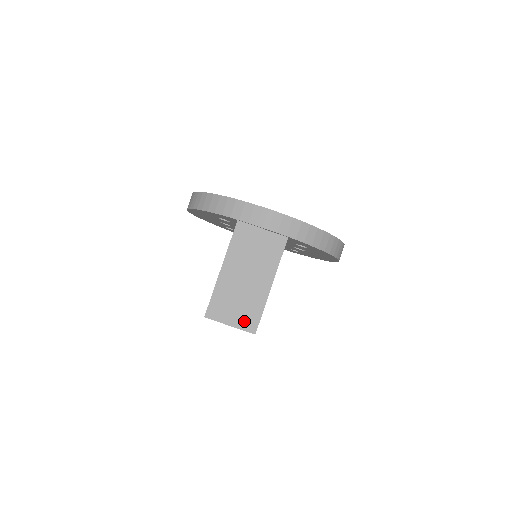
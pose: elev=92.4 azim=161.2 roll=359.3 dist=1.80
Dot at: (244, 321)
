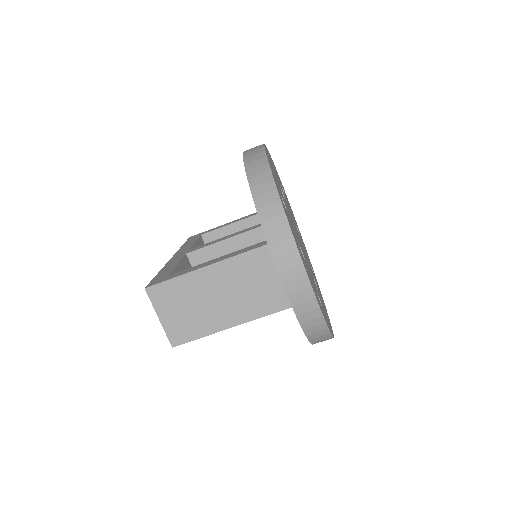
Dot at: (175, 328)
